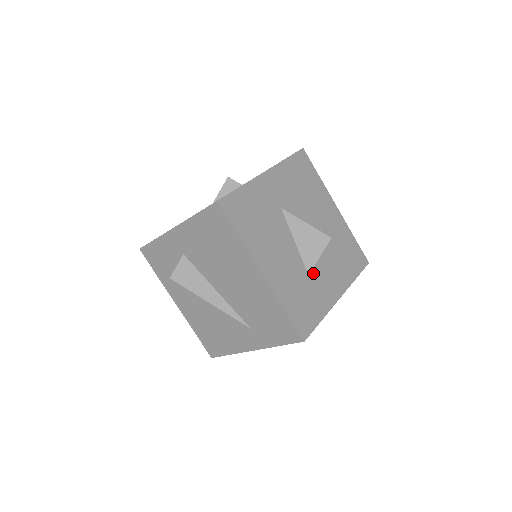
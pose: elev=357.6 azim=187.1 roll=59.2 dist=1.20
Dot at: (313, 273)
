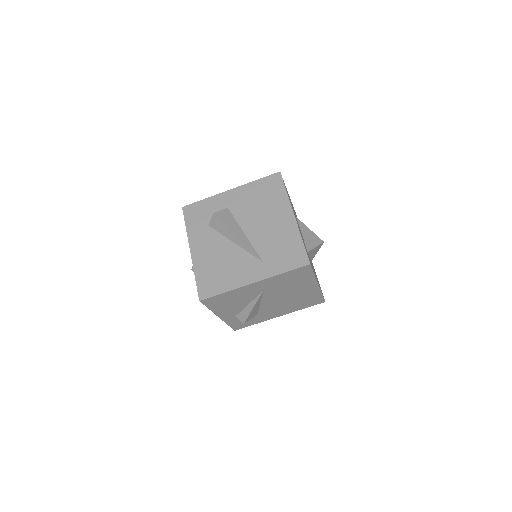
Dot at: occluded
